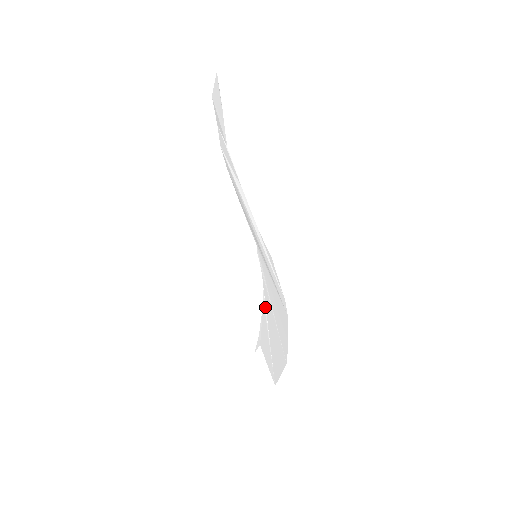
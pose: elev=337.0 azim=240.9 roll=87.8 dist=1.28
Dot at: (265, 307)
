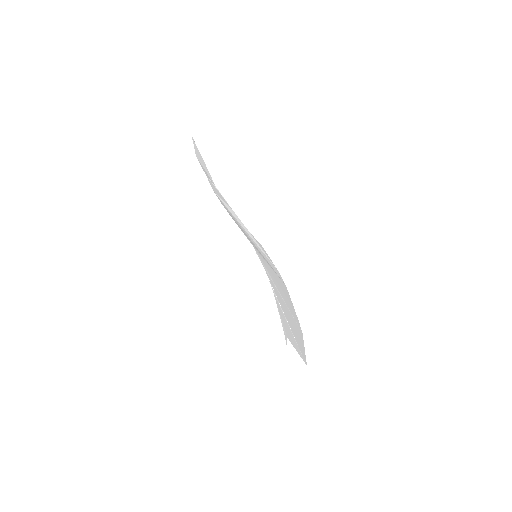
Dot at: (275, 296)
